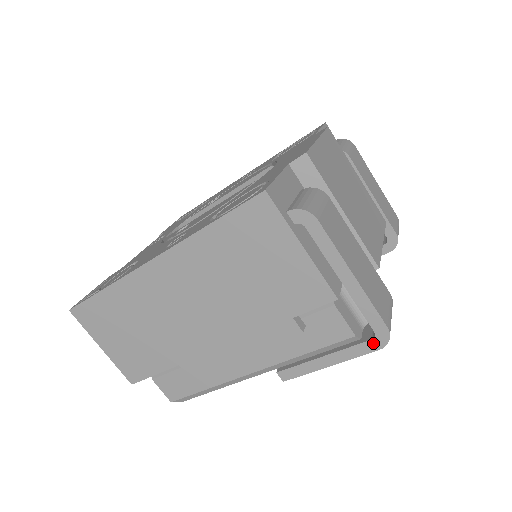
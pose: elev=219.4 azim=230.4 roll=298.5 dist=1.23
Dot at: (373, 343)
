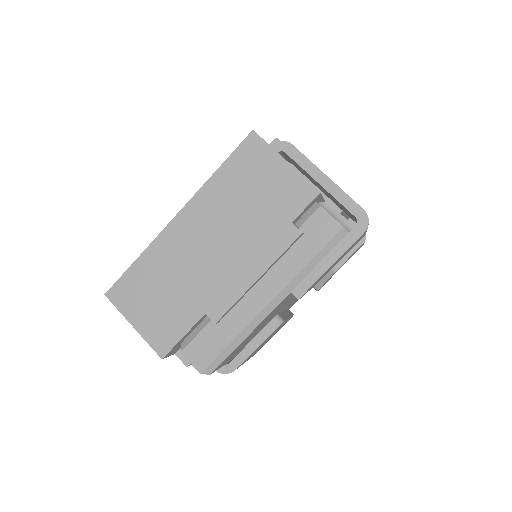
Dot at: (358, 228)
